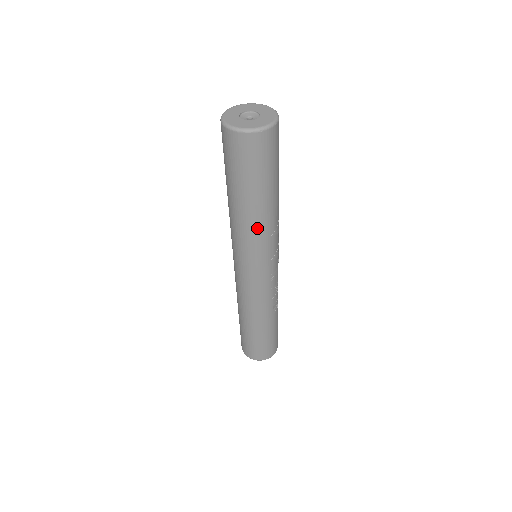
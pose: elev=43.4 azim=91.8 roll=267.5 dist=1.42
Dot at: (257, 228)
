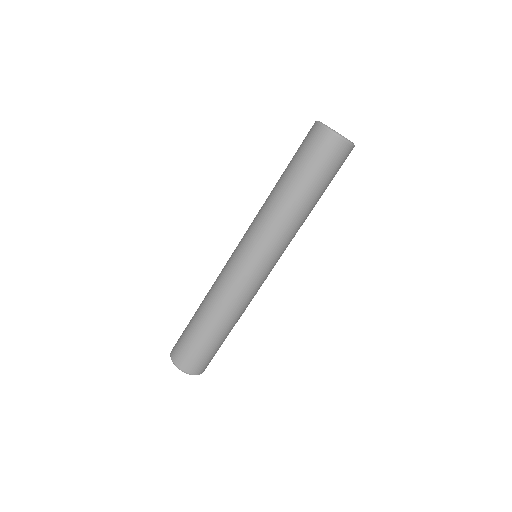
Dot at: (297, 225)
